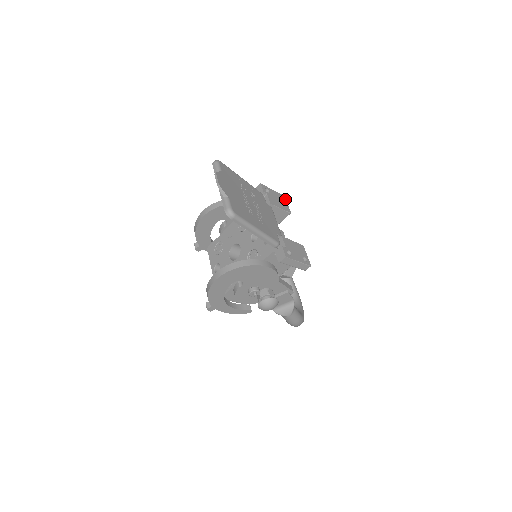
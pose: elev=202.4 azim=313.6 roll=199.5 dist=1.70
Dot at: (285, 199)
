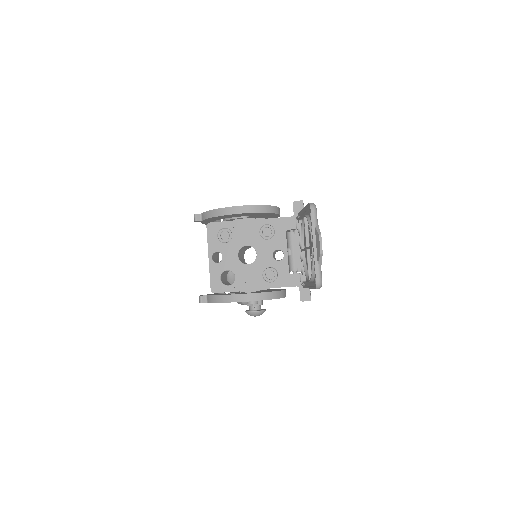
Dot at: occluded
